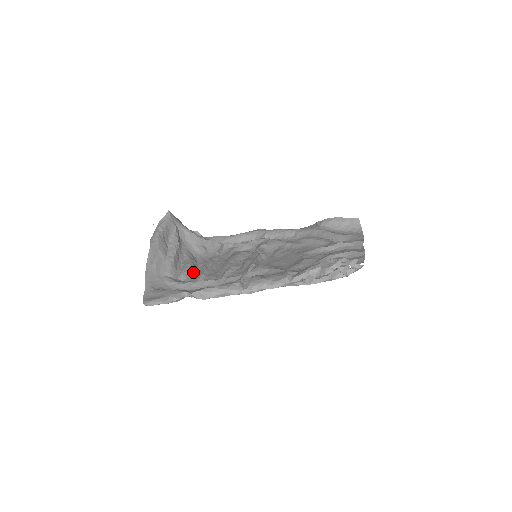
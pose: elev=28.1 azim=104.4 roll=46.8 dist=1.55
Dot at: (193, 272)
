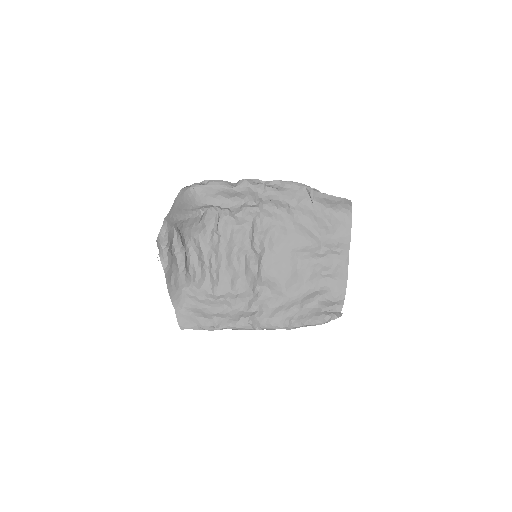
Dot at: (204, 274)
